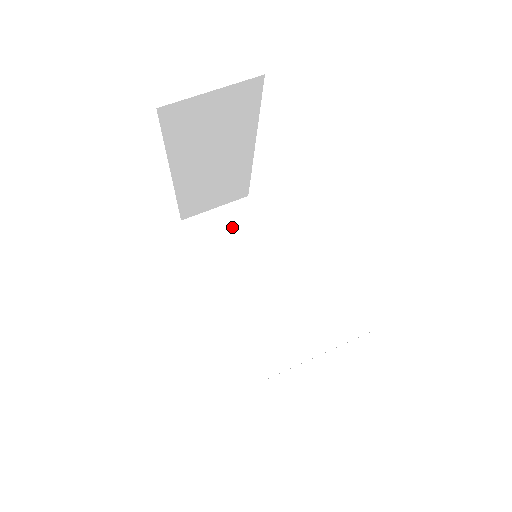
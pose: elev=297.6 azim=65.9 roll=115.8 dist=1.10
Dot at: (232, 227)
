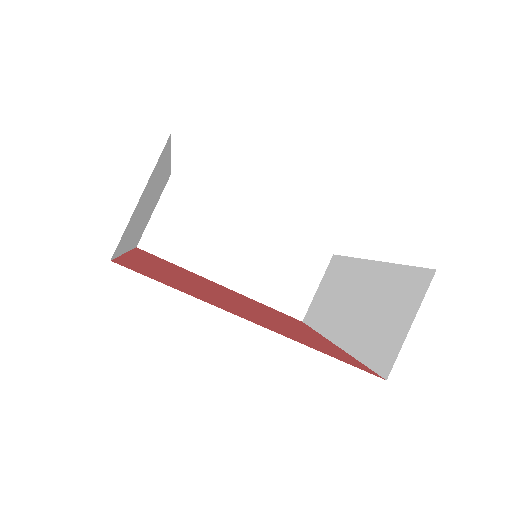
Dot at: (183, 215)
